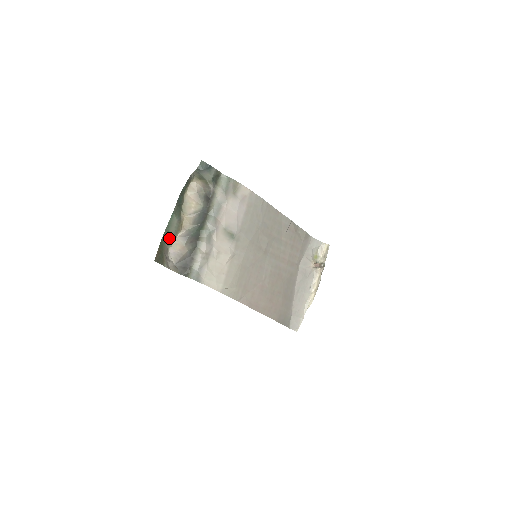
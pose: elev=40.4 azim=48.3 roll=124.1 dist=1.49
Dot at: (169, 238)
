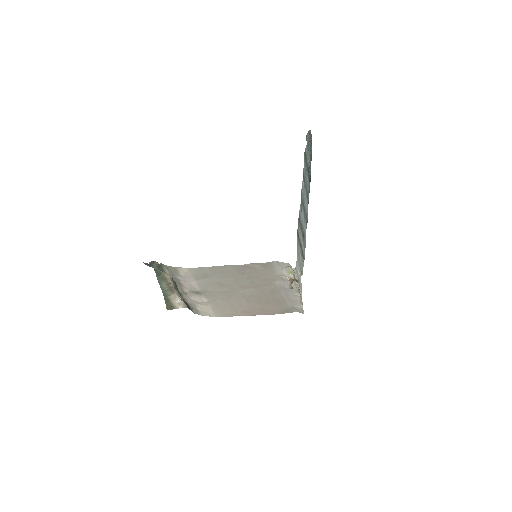
Dot at: (169, 292)
